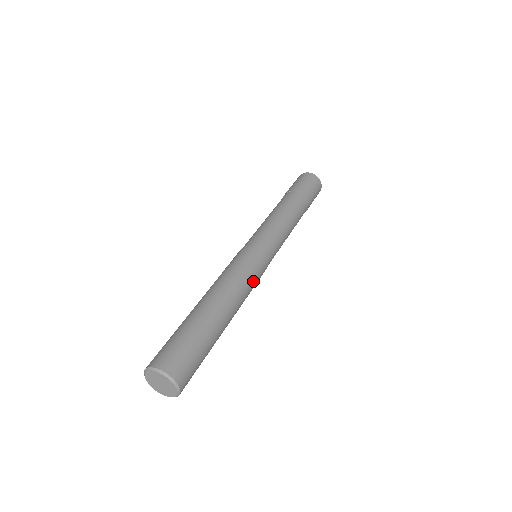
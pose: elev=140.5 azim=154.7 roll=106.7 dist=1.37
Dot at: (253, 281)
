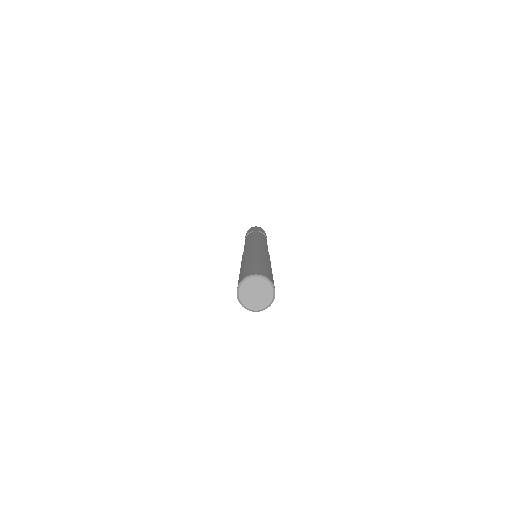
Dot at: (262, 250)
